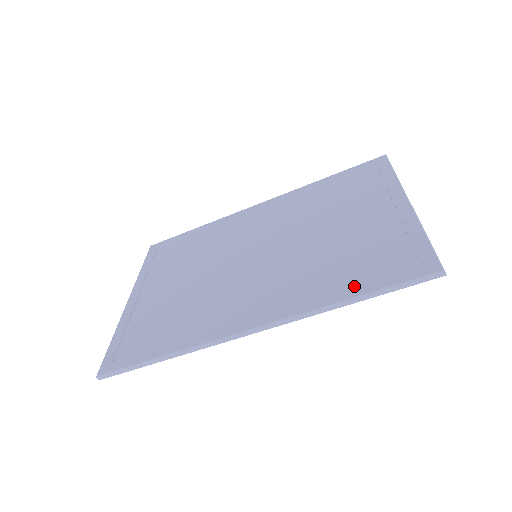
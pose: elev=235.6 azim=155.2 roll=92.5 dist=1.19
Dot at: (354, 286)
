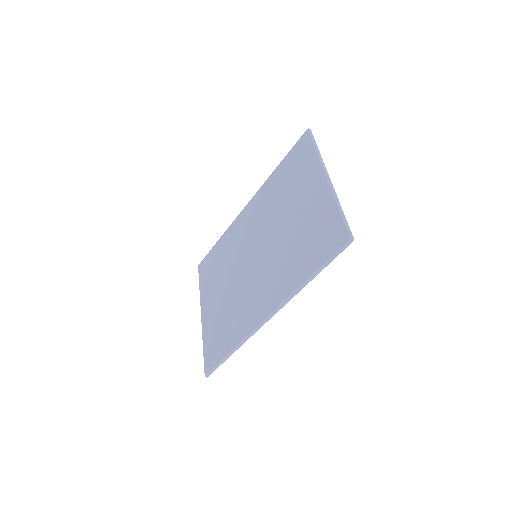
Dot at: (309, 267)
